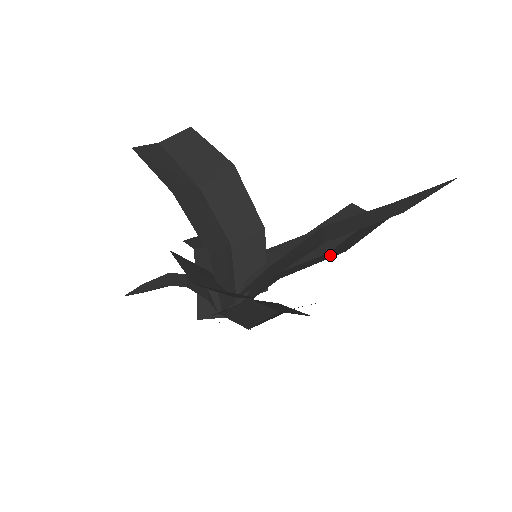
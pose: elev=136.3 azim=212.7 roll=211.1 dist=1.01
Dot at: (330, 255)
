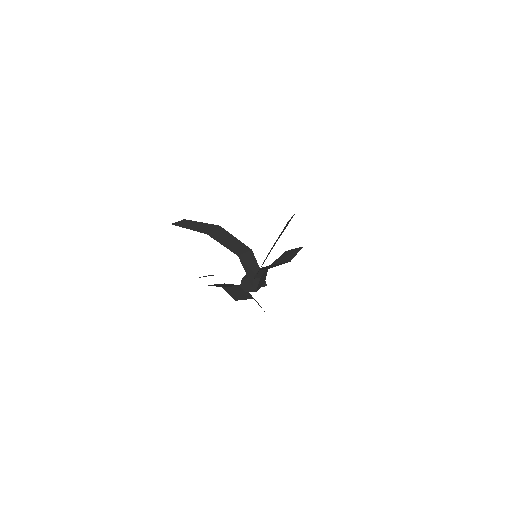
Dot at: occluded
